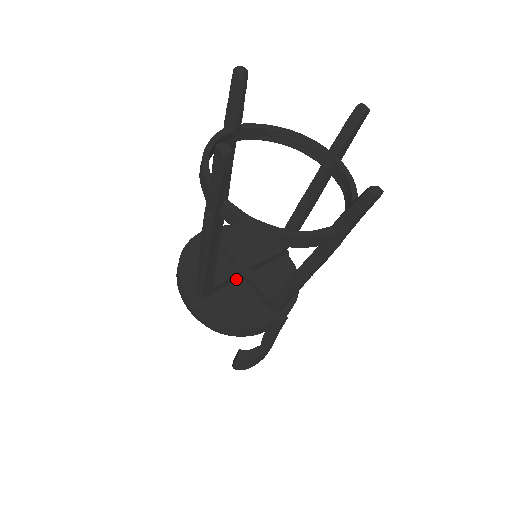
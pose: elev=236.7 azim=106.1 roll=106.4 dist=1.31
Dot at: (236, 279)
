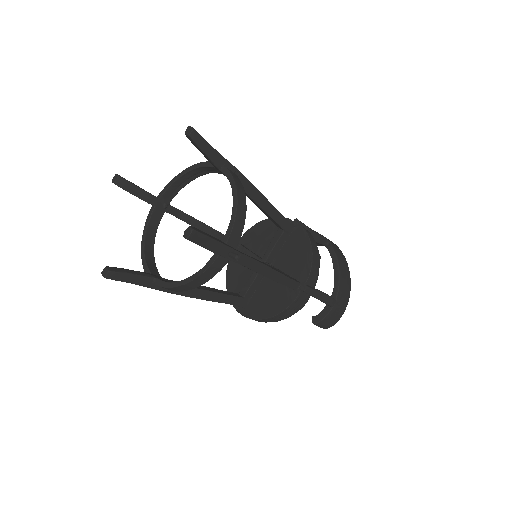
Dot at: occluded
